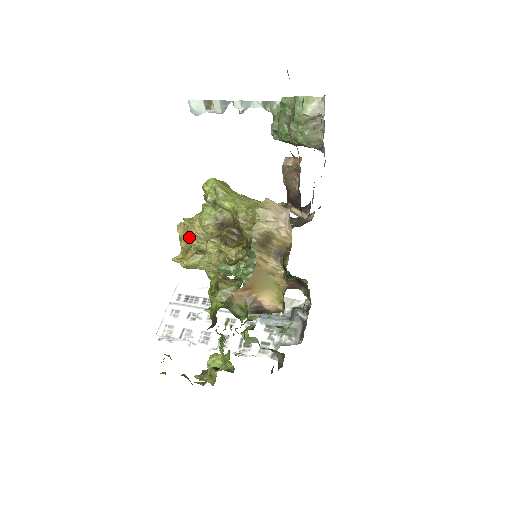
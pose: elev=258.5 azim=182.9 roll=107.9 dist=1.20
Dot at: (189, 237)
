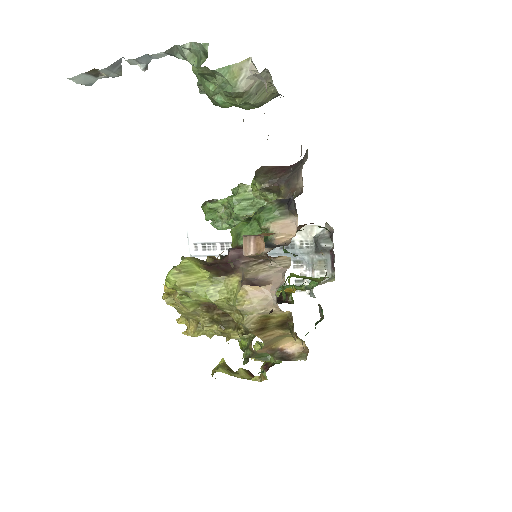
Dot at: (181, 312)
